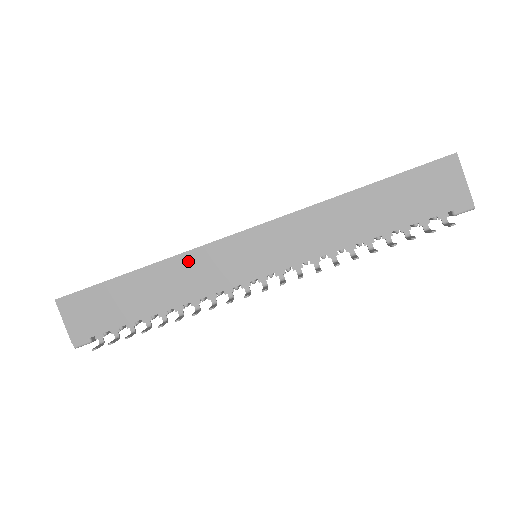
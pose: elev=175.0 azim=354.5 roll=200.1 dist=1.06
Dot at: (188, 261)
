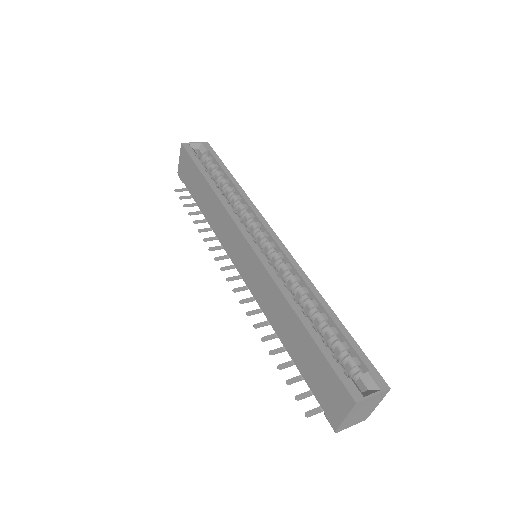
Dot at: (222, 212)
